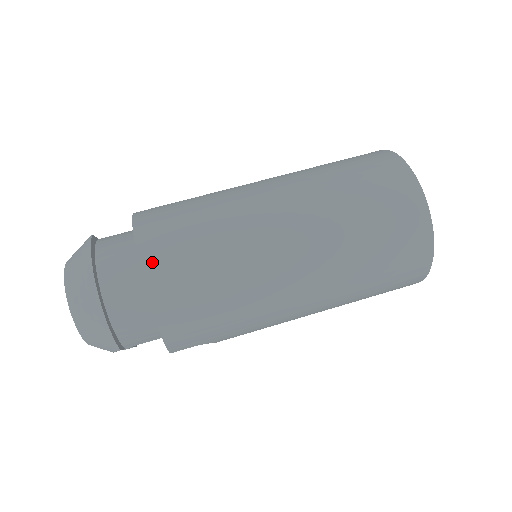
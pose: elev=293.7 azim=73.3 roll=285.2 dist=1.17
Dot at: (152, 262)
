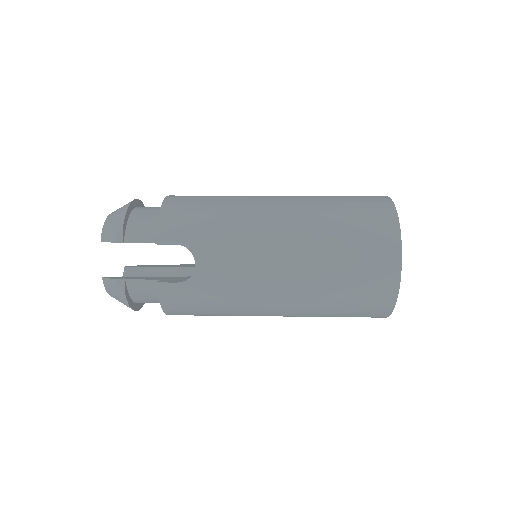
Dot at: occluded
